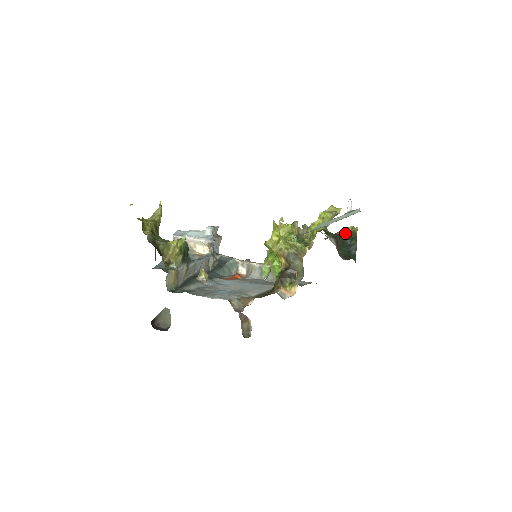
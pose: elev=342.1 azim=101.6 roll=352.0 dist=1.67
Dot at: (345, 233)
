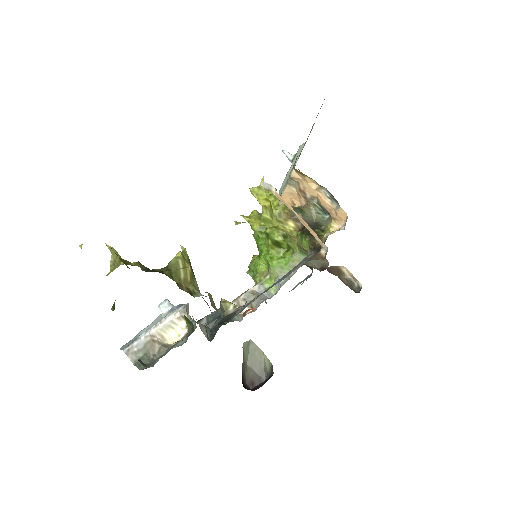
Dot at: occluded
